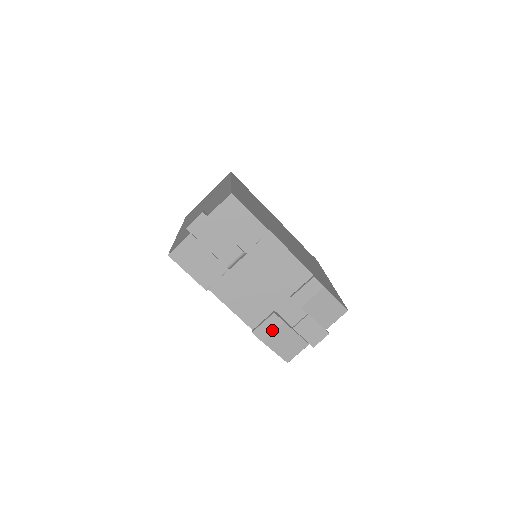
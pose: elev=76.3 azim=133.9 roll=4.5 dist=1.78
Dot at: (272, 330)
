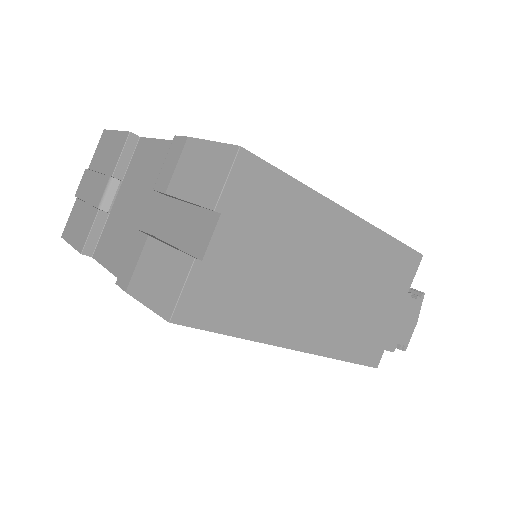
Dot at: (136, 261)
